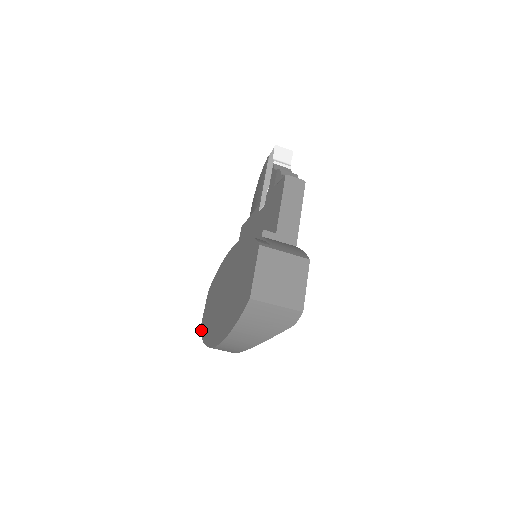
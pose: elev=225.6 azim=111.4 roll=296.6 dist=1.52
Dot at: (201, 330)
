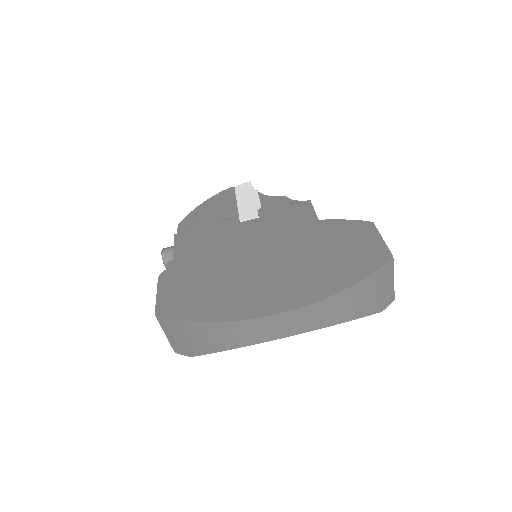
Dot at: (167, 313)
